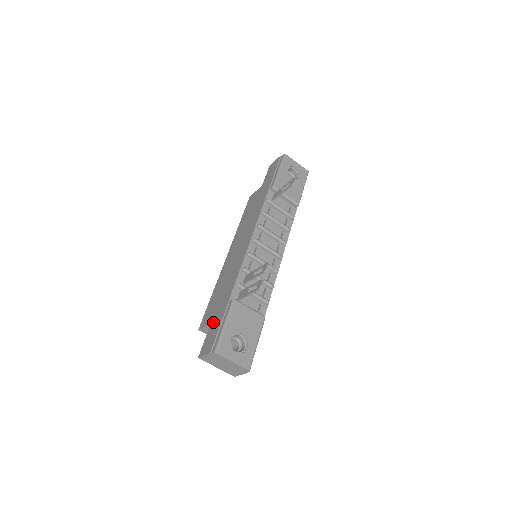
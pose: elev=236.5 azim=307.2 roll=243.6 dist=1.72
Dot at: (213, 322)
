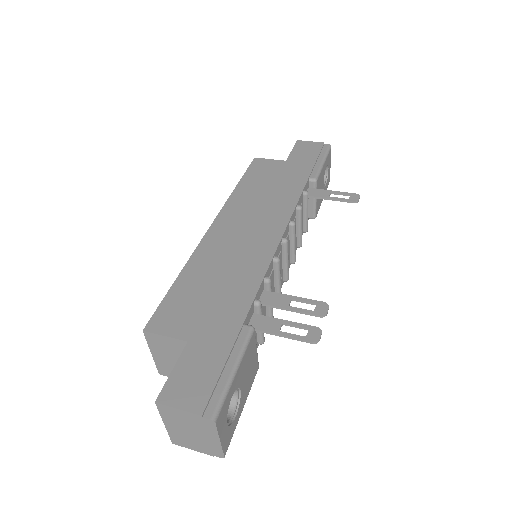
Dot at: (198, 344)
